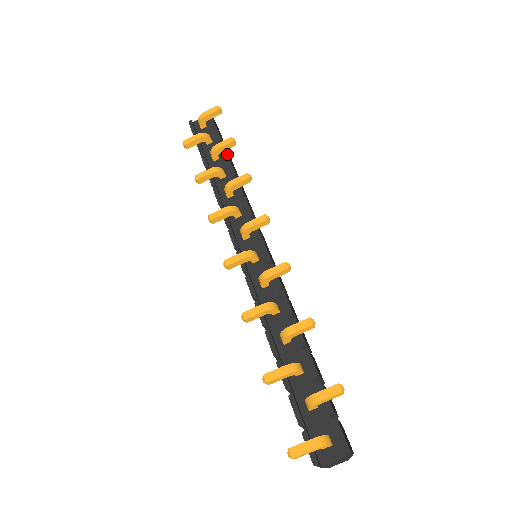
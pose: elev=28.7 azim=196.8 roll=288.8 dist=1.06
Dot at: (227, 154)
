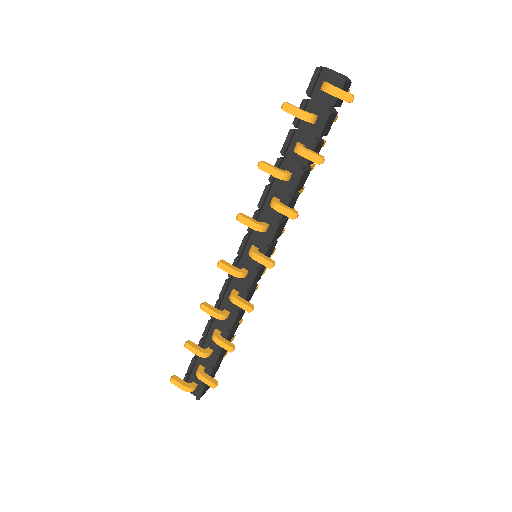
Dot at: (307, 163)
